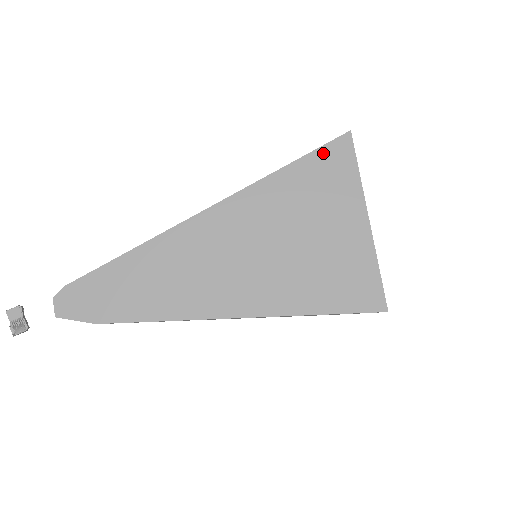
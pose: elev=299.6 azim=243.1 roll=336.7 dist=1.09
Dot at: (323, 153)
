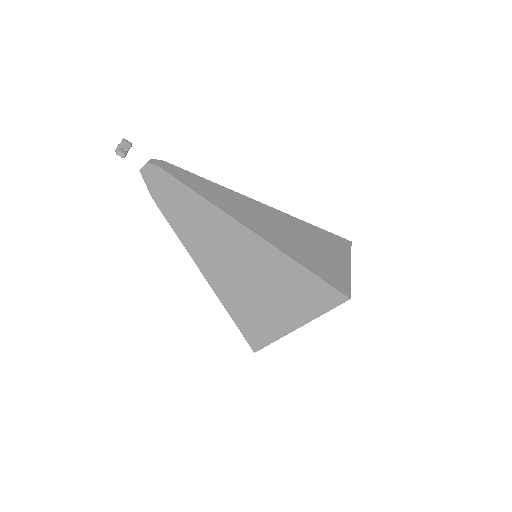
Dot at: (326, 287)
